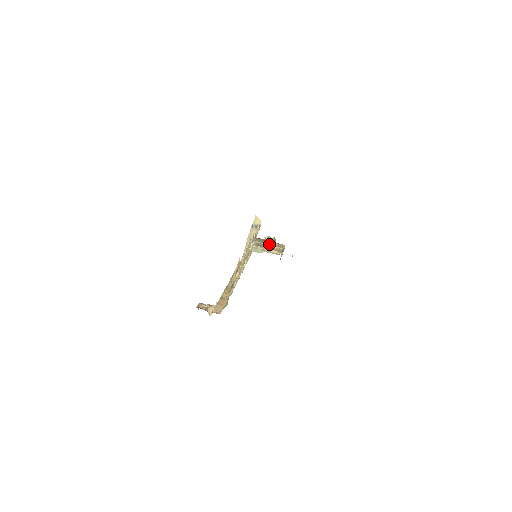
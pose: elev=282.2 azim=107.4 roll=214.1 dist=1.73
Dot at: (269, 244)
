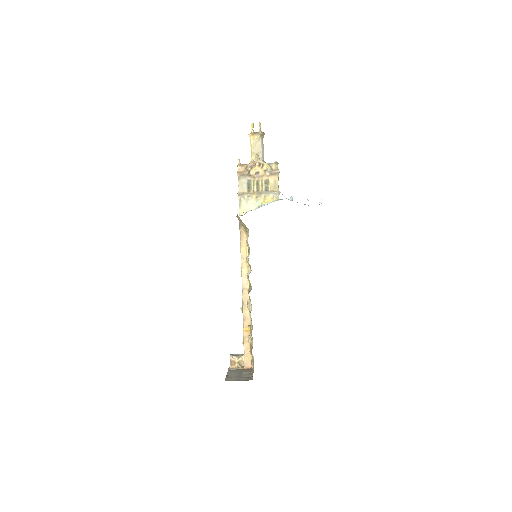
Dot at: (260, 174)
